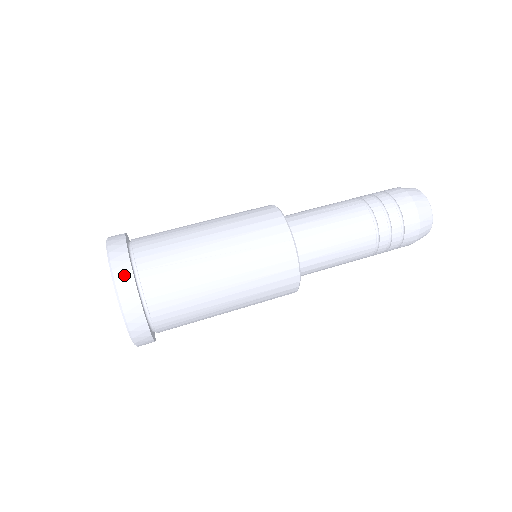
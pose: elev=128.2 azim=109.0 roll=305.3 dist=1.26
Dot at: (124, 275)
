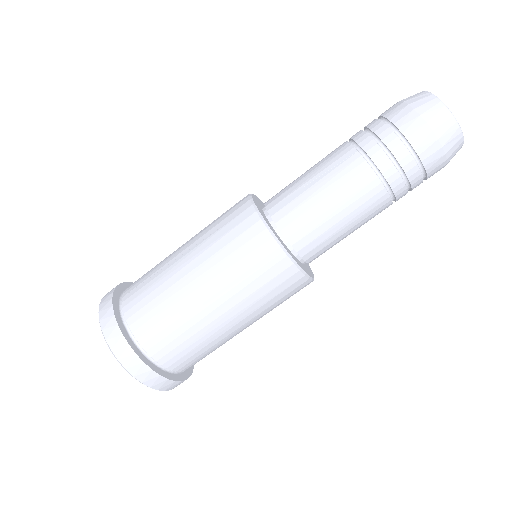
Dot at: (123, 352)
